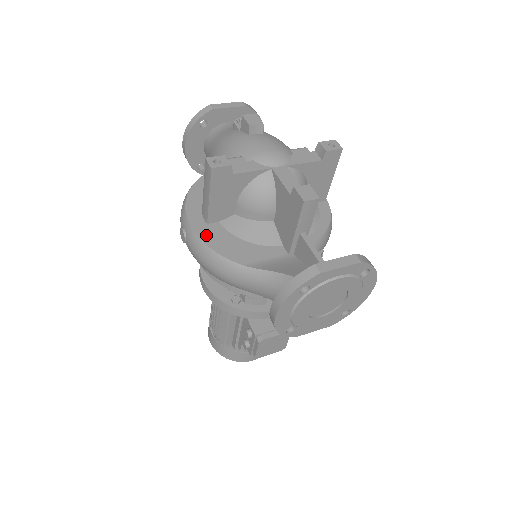
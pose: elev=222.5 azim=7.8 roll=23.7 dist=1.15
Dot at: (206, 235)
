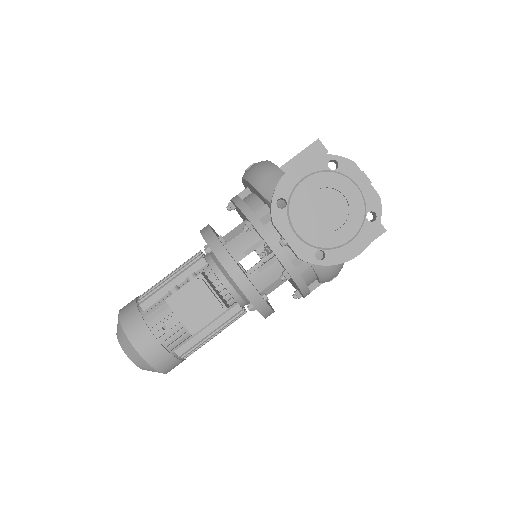
Dot at: occluded
